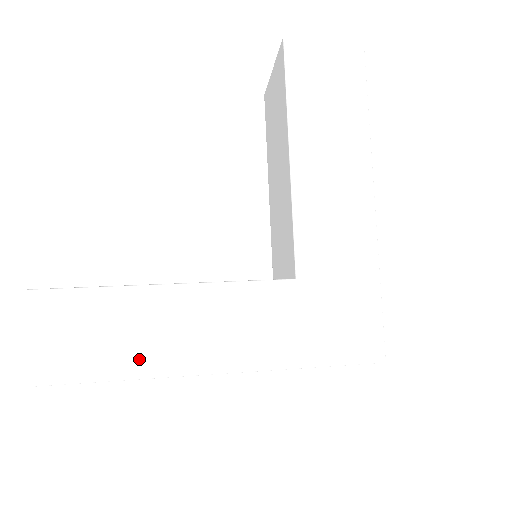
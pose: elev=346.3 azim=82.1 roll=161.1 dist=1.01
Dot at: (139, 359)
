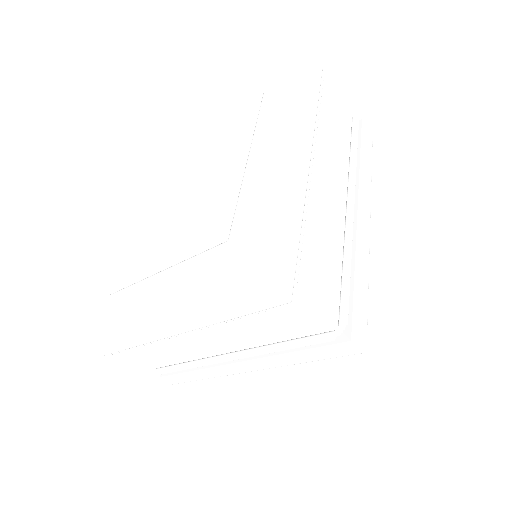
Dot at: (131, 325)
